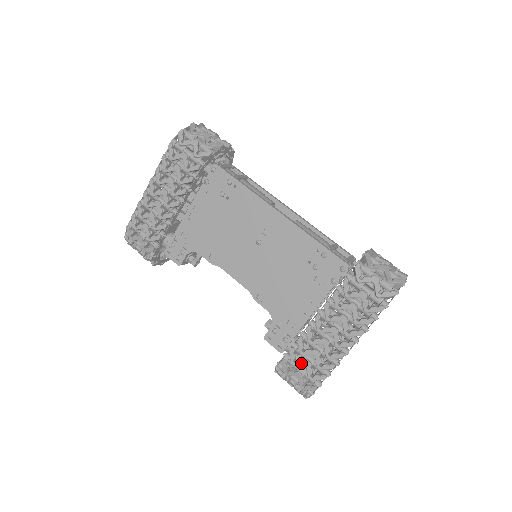
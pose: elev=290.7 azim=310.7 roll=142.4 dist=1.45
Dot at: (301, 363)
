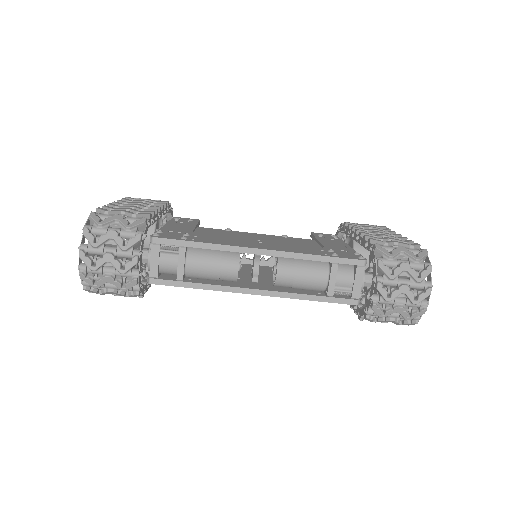
Dot at: occluded
